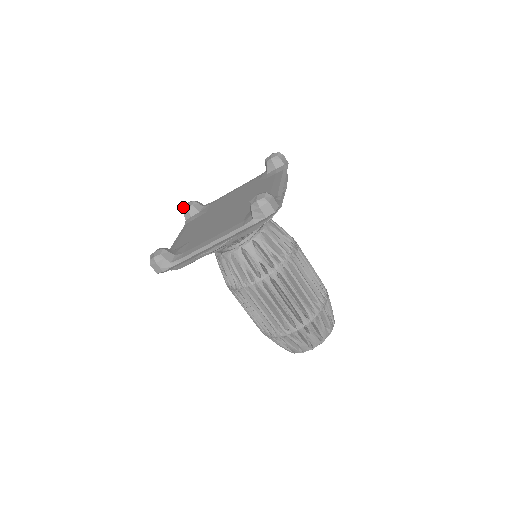
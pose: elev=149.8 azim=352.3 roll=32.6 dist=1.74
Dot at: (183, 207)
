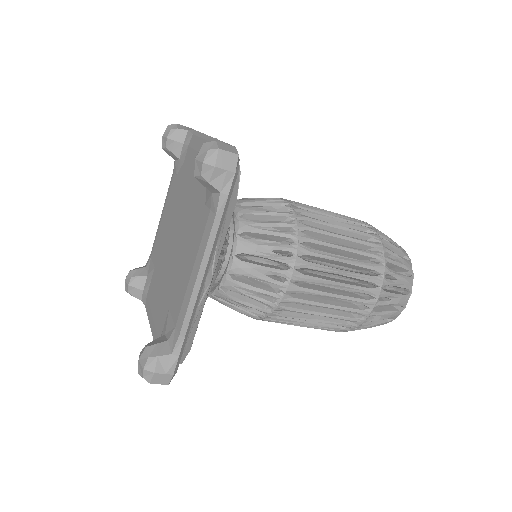
Dot at: occluded
